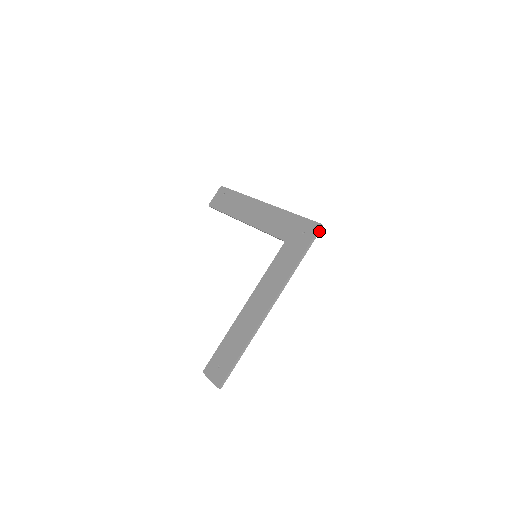
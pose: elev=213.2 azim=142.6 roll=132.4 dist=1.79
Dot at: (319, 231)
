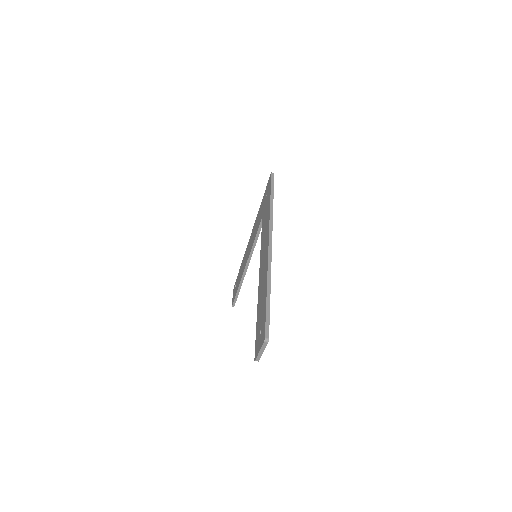
Dot at: (273, 177)
